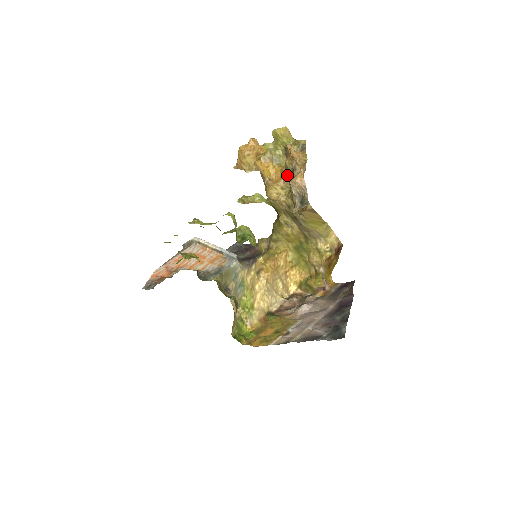
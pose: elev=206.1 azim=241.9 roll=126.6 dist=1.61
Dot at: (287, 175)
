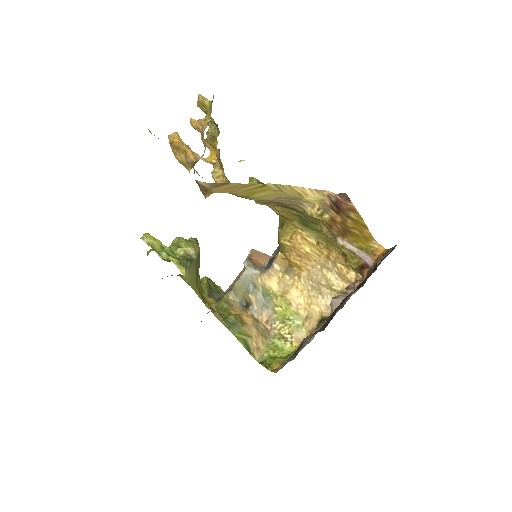
Dot at: (216, 149)
